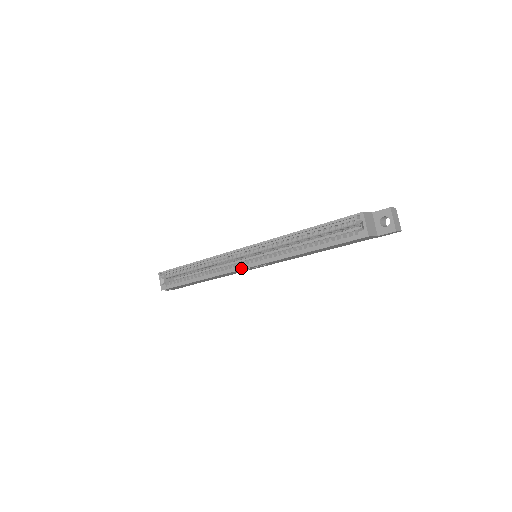
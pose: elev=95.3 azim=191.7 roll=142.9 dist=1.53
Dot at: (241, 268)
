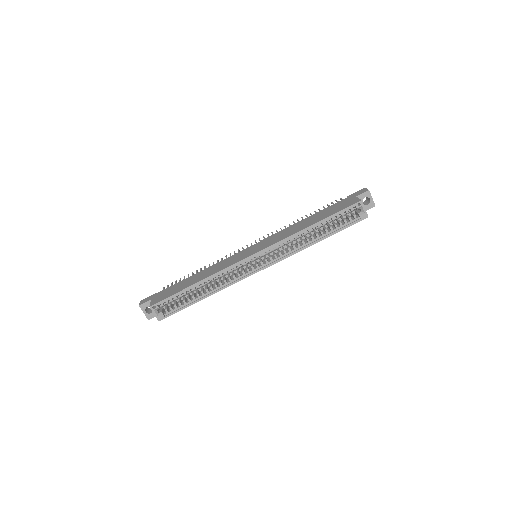
Dot at: (256, 272)
